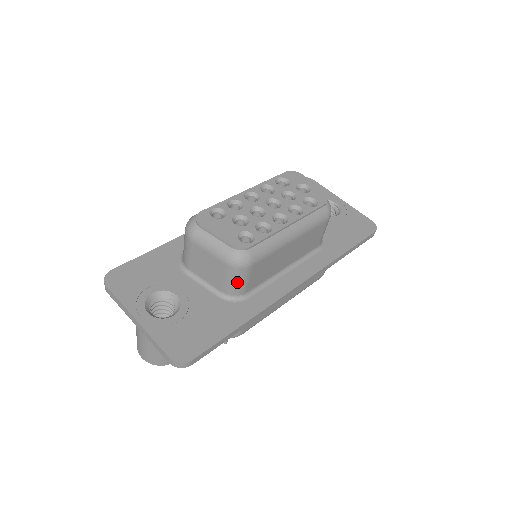
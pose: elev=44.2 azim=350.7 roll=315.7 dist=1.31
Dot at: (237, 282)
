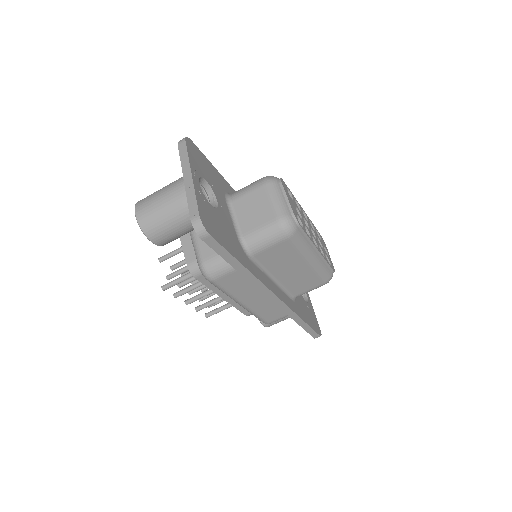
Dot at: (265, 238)
